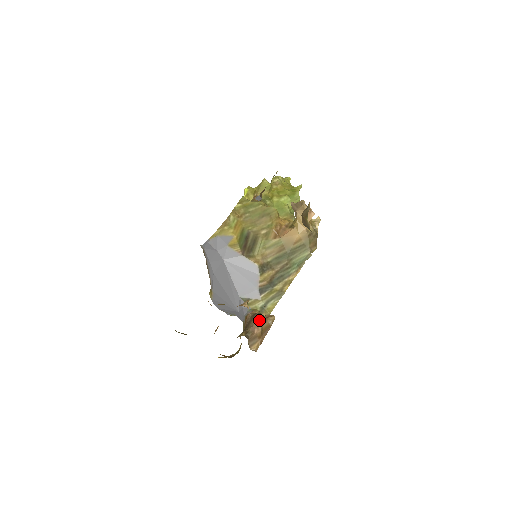
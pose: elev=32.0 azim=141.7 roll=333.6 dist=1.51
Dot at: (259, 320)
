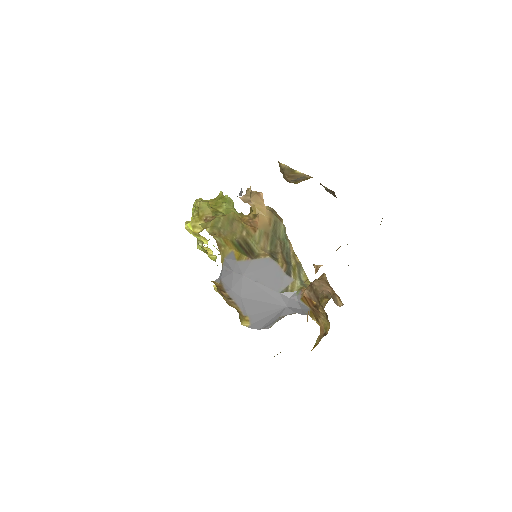
Dot at: (321, 284)
